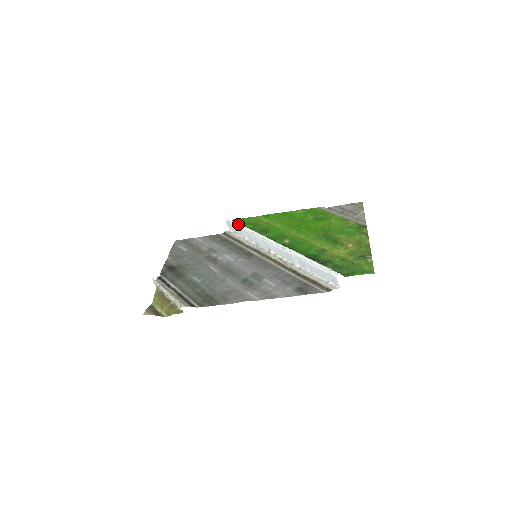
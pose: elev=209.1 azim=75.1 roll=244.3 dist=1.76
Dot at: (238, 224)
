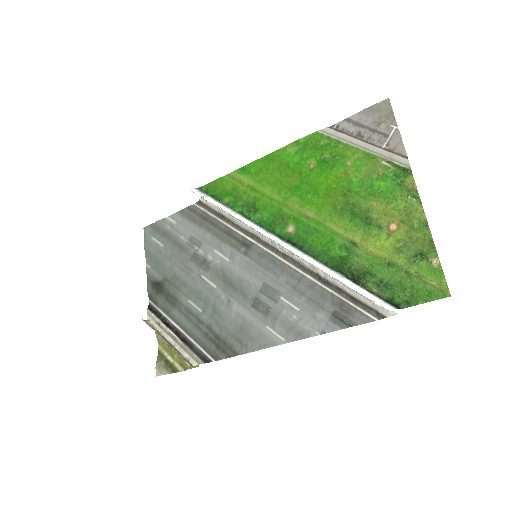
Dot at: (210, 201)
